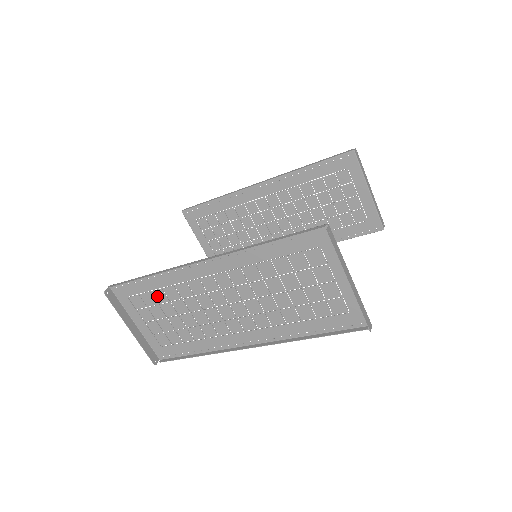
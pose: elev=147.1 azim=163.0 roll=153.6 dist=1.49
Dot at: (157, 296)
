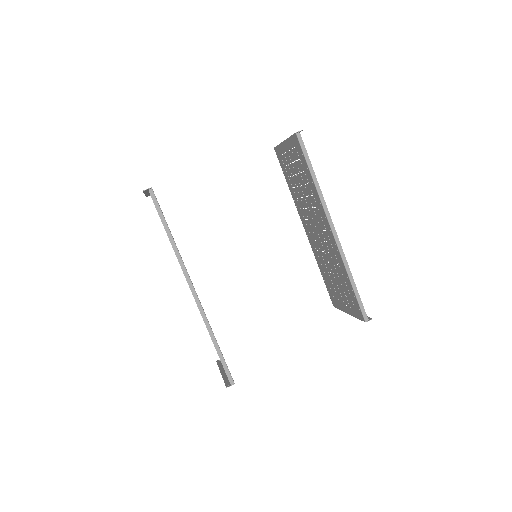
Dot at: occluded
